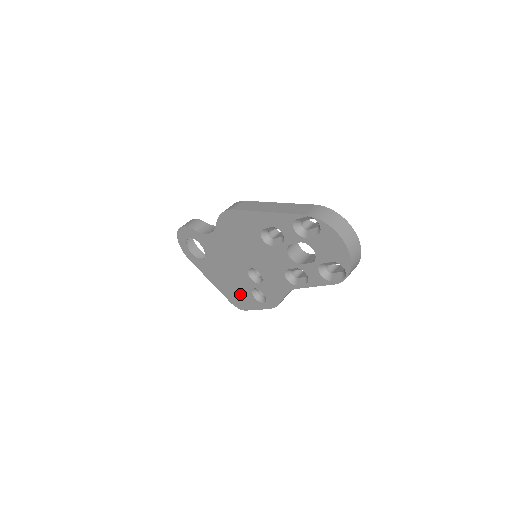
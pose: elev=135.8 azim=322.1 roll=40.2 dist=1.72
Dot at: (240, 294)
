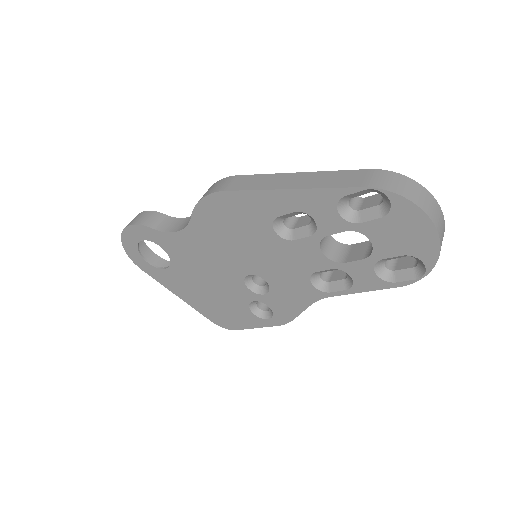
Dot at: (228, 310)
